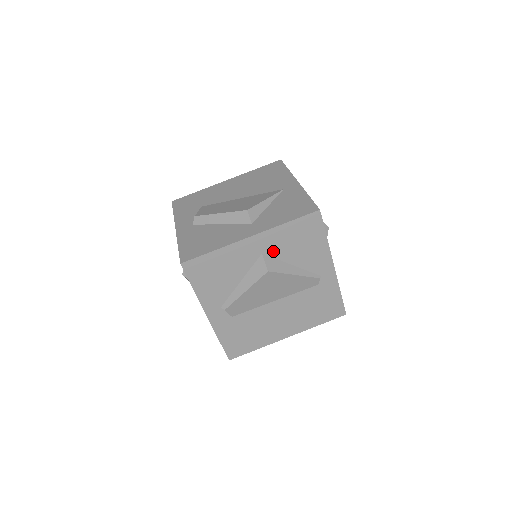
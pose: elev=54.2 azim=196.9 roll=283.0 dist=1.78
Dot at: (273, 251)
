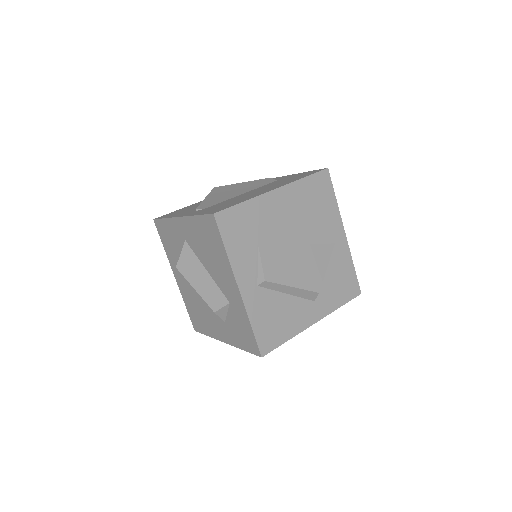
Dot at: occluded
